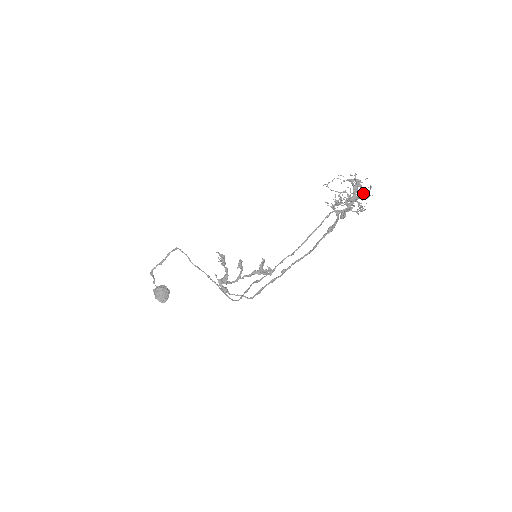
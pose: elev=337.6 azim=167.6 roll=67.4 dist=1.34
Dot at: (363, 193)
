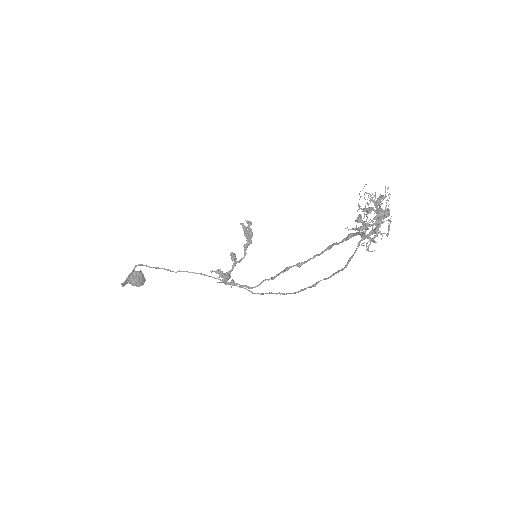
Dot at: (381, 199)
